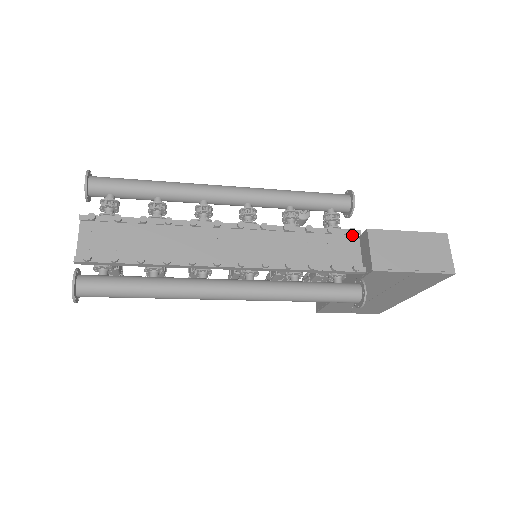
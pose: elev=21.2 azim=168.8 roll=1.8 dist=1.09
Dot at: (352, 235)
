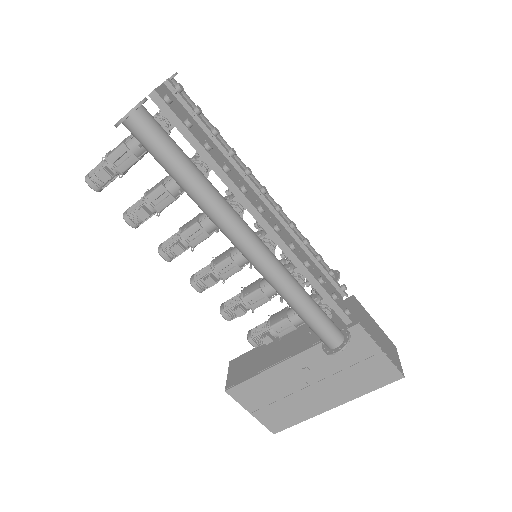
Dot at: (339, 294)
